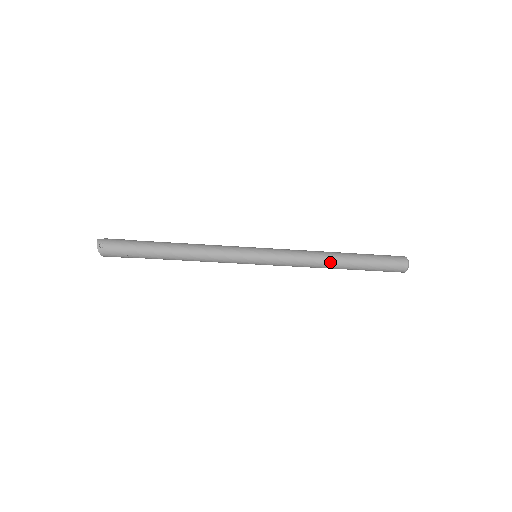
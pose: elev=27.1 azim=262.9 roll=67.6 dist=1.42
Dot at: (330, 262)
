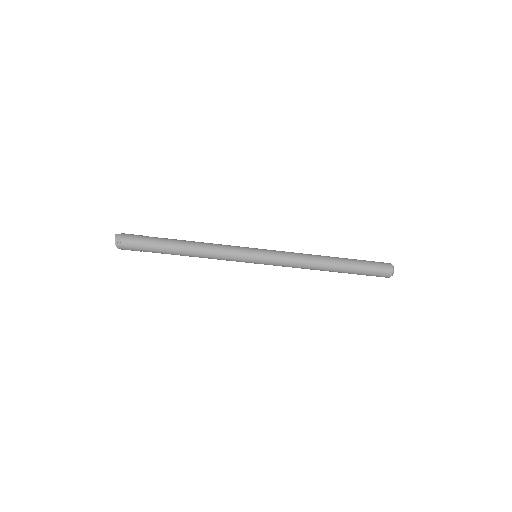
Dot at: (322, 266)
